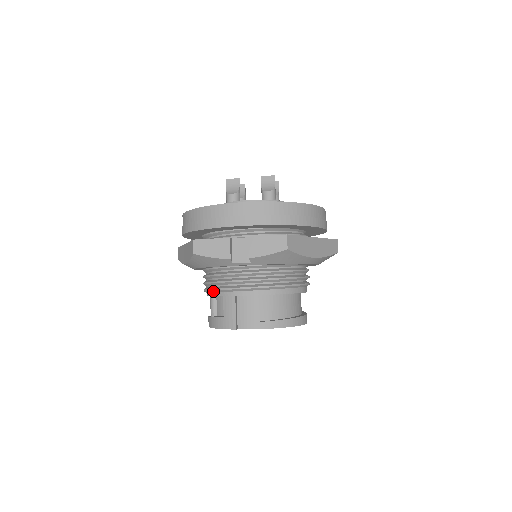
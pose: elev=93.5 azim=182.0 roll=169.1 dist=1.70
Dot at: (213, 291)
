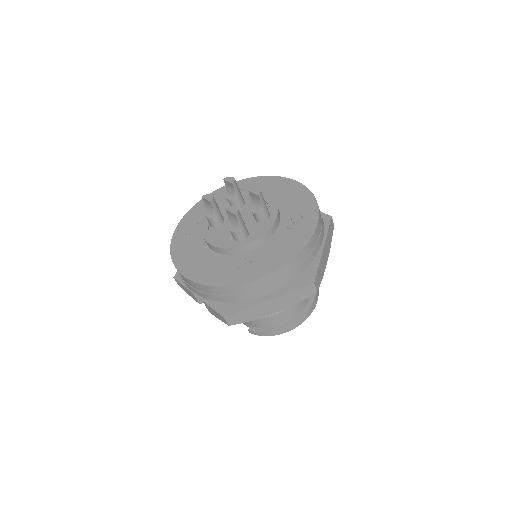
Dot at: occluded
